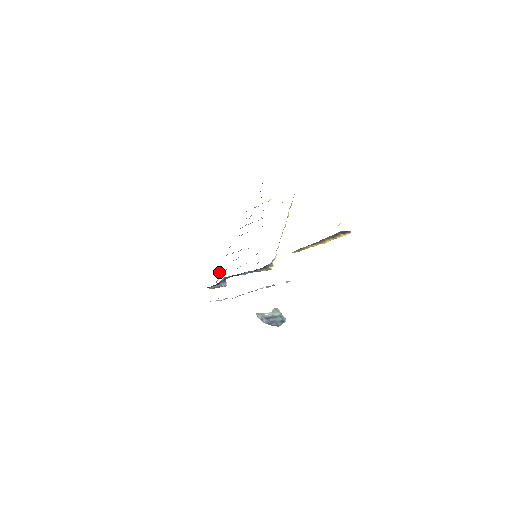
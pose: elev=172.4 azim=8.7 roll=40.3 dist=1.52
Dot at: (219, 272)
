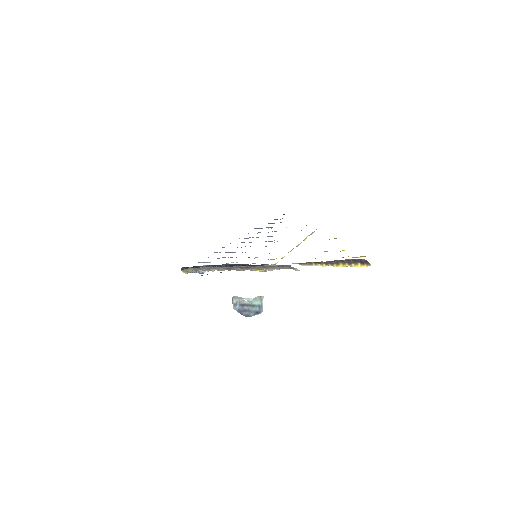
Dot at: (200, 262)
